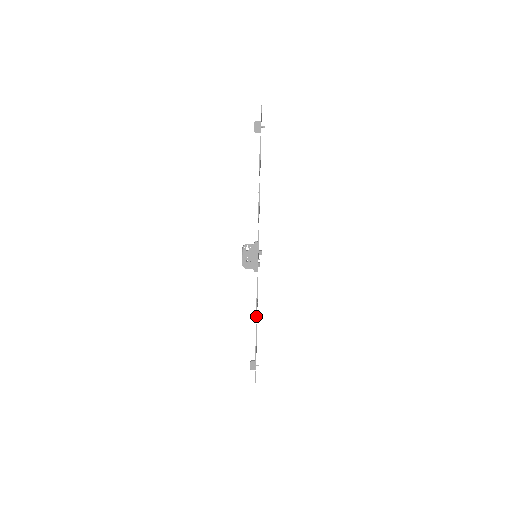
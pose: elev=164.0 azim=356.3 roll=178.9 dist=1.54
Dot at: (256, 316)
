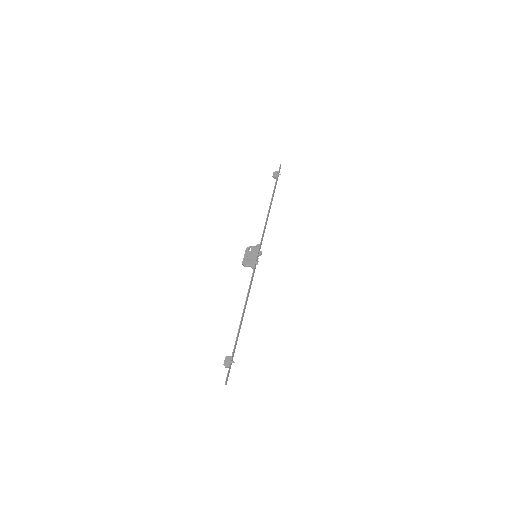
Dot at: (244, 308)
